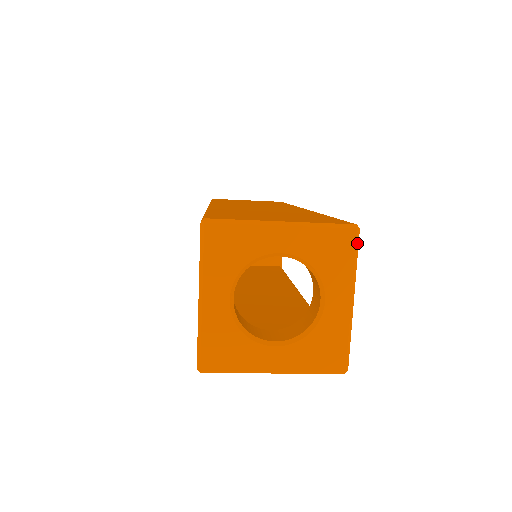
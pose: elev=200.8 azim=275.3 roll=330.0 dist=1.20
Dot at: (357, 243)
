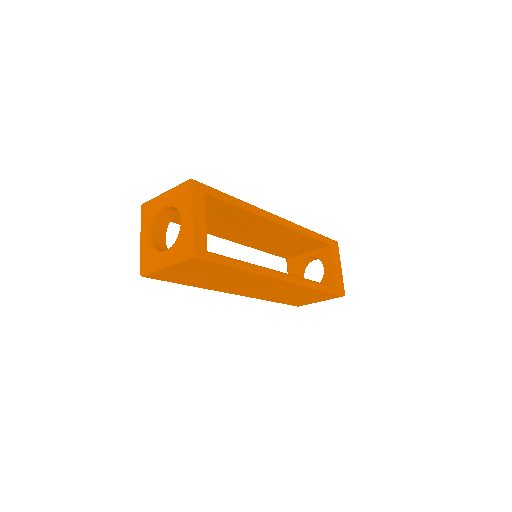
Dot at: (191, 187)
